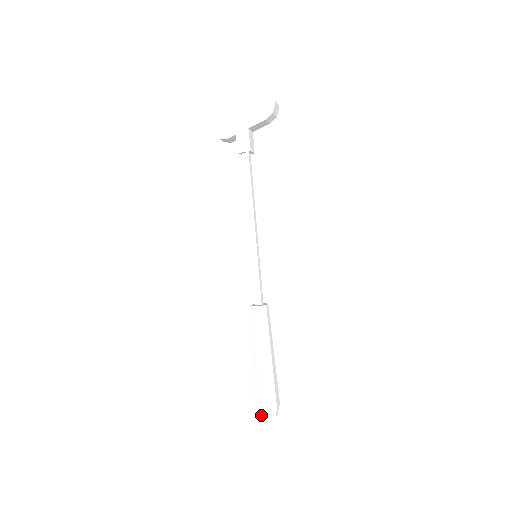
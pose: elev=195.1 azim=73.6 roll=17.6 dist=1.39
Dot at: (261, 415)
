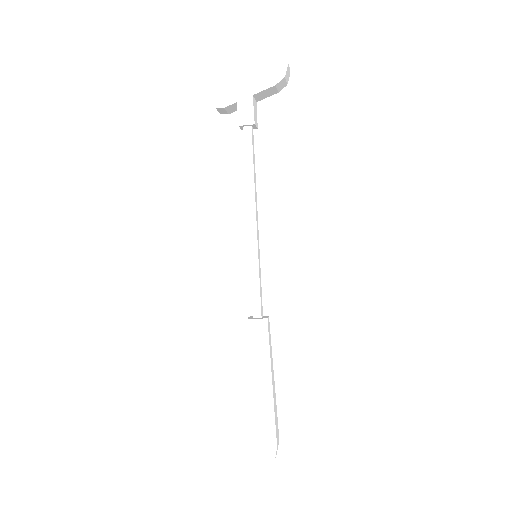
Dot at: (257, 457)
